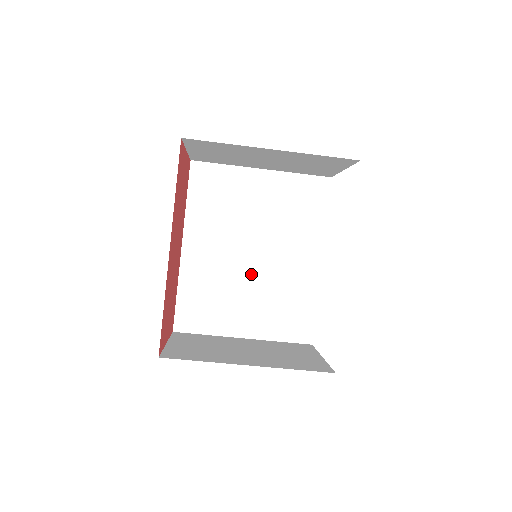
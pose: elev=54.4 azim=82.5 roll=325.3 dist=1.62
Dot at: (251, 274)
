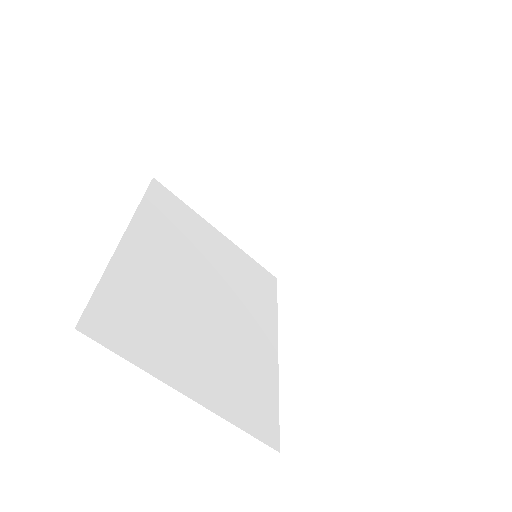
Dot at: (205, 316)
